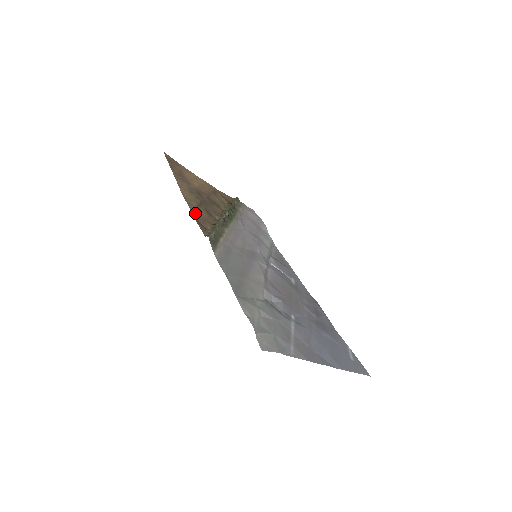
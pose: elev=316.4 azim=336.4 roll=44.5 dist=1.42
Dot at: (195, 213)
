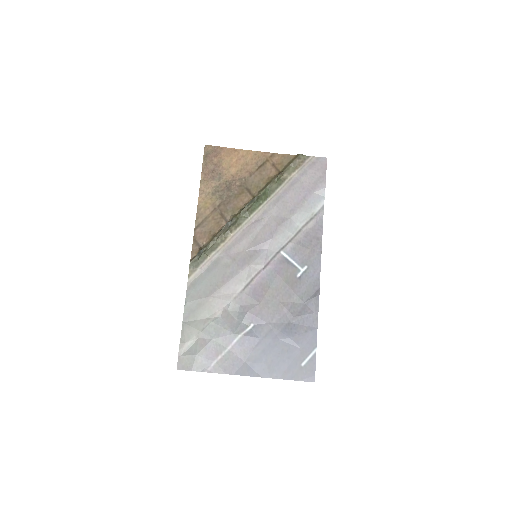
Dot at: (199, 228)
